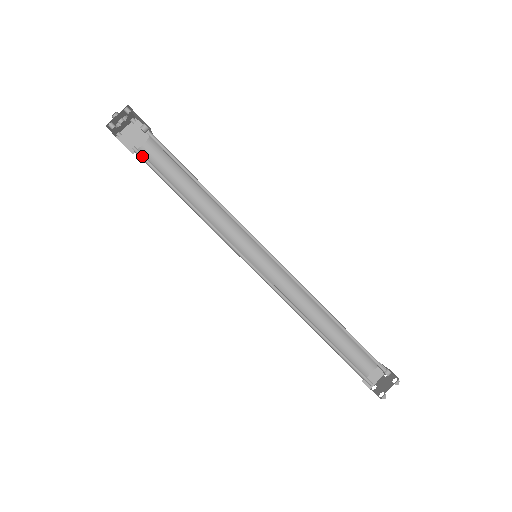
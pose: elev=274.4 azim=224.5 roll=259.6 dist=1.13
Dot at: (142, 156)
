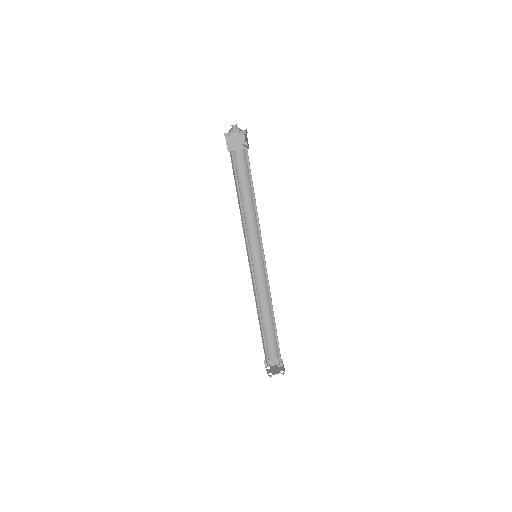
Dot at: (233, 160)
